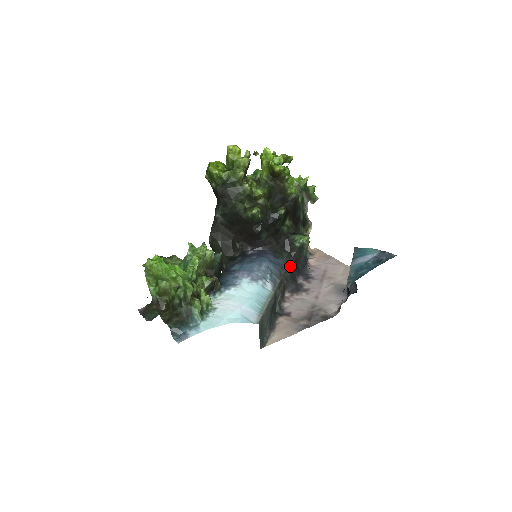
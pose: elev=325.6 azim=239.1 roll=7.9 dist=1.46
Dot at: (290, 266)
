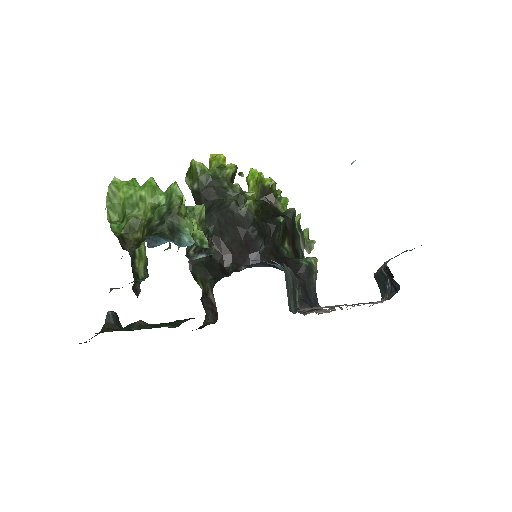
Dot at: (300, 286)
